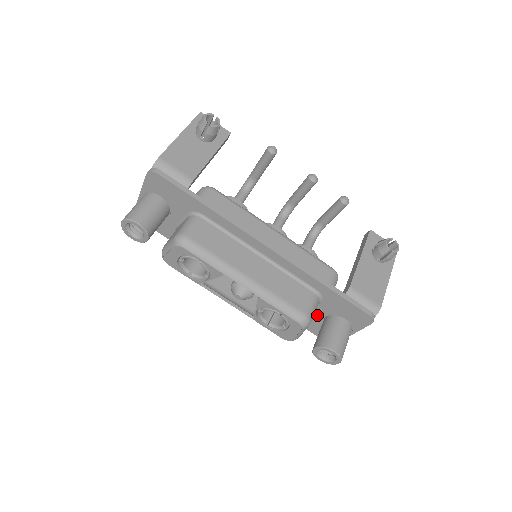
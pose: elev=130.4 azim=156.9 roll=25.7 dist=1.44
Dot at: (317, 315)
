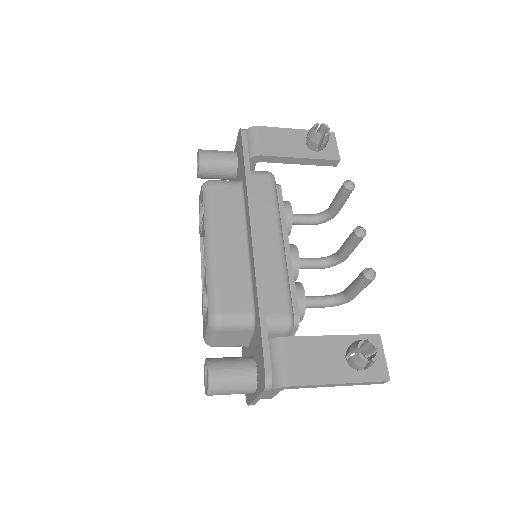
Dot at: (250, 351)
